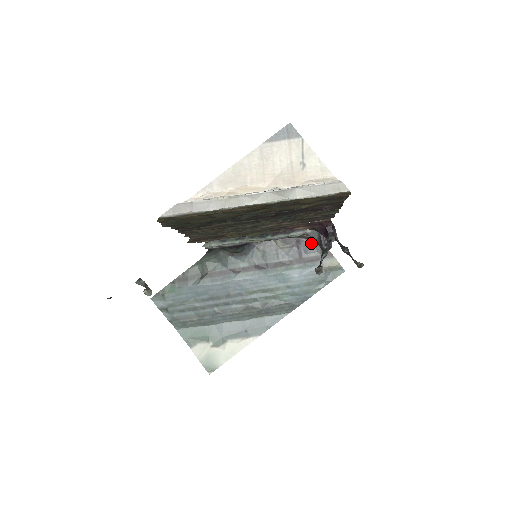
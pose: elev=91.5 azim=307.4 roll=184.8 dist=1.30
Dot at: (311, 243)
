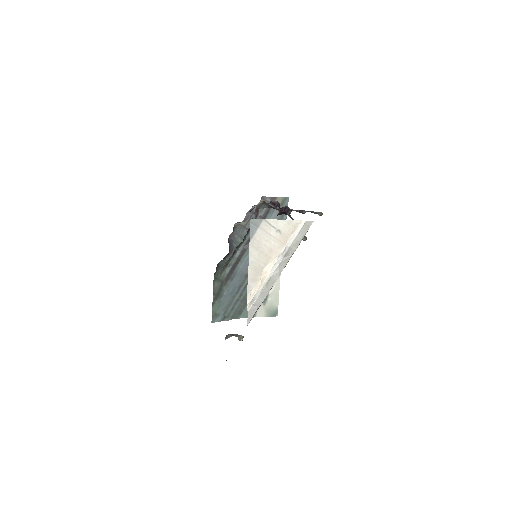
Dot at: occluded
